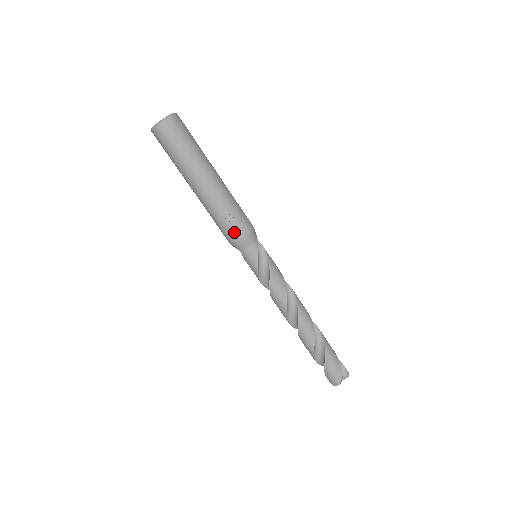
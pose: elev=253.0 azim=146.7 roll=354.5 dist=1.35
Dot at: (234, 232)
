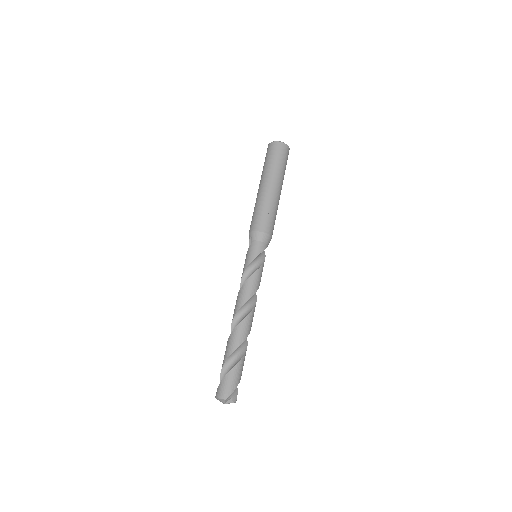
Dot at: (263, 225)
